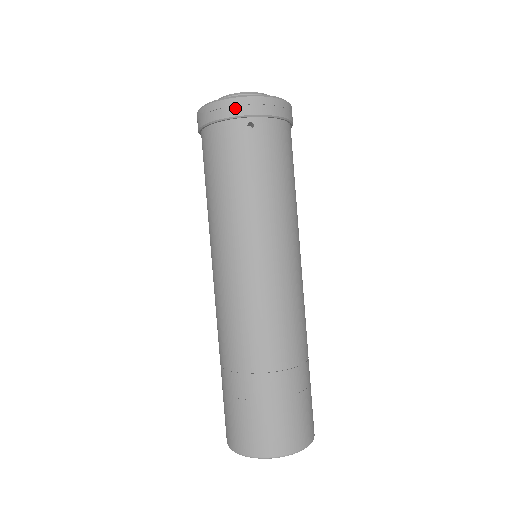
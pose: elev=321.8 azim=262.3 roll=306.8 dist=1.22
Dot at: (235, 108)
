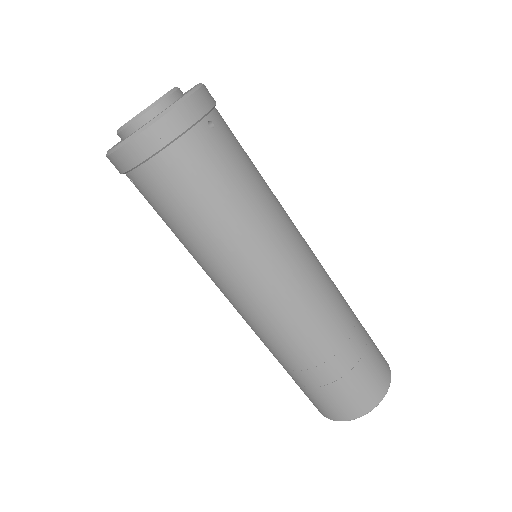
Dot at: (190, 113)
